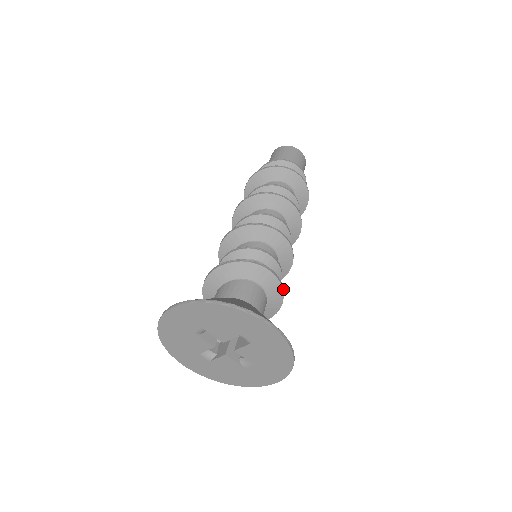
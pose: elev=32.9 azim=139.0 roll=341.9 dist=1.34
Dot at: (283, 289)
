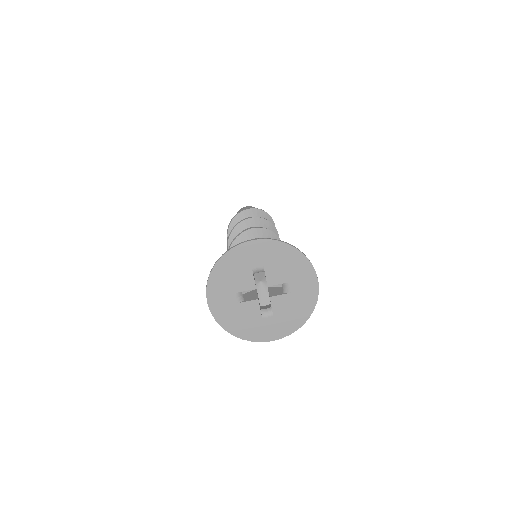
Dot at: occluded
